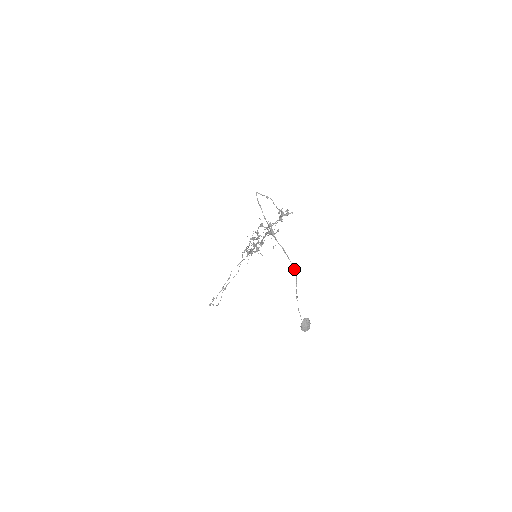
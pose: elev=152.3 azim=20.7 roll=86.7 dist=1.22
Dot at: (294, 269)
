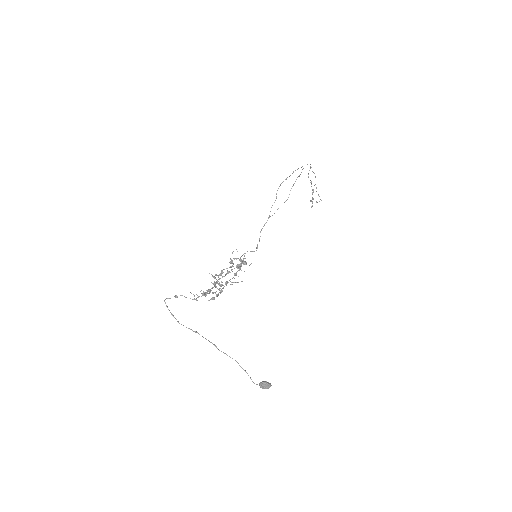
Dot at: occluded
